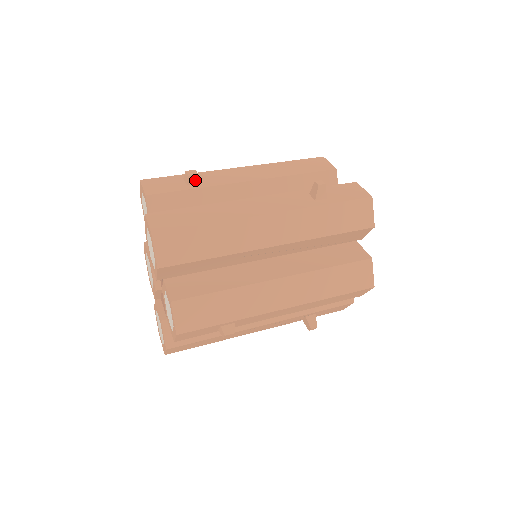
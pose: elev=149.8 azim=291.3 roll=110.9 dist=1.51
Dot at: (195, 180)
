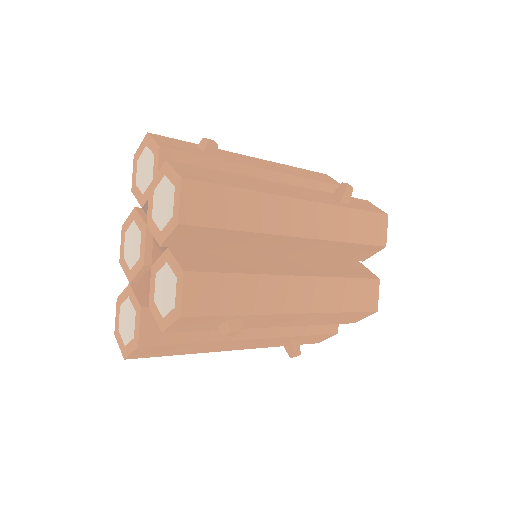
Dot at: (213, 150)
